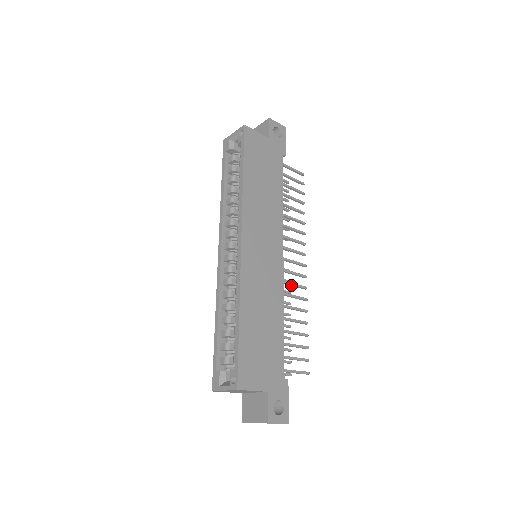
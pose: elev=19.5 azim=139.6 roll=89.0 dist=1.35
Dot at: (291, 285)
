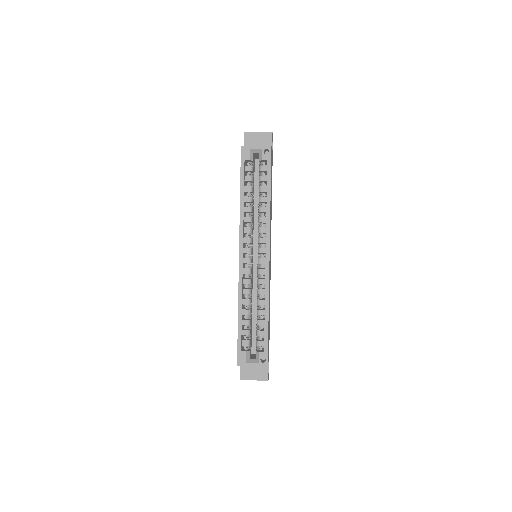
Dot at: occluded
